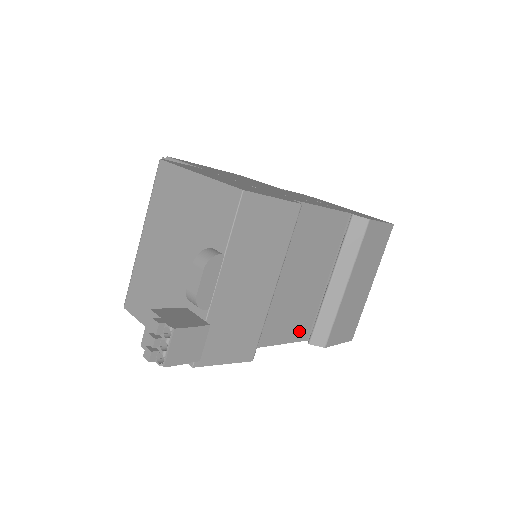
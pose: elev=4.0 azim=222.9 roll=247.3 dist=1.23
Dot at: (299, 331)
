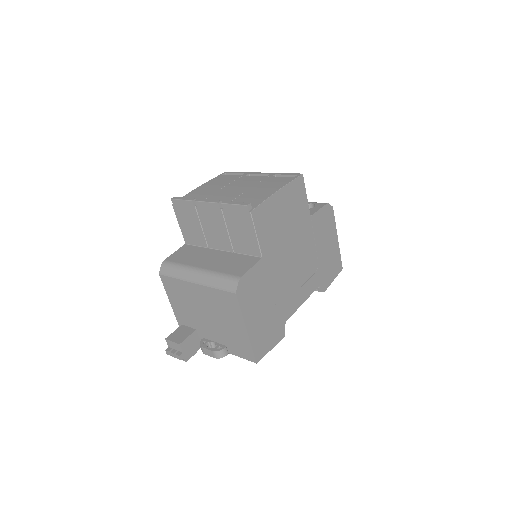
Dot at: occluded
